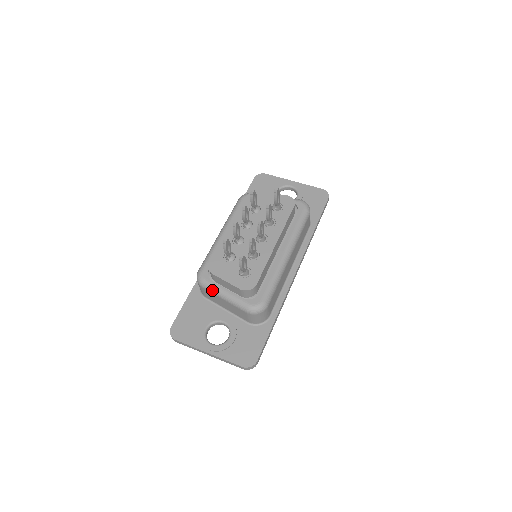
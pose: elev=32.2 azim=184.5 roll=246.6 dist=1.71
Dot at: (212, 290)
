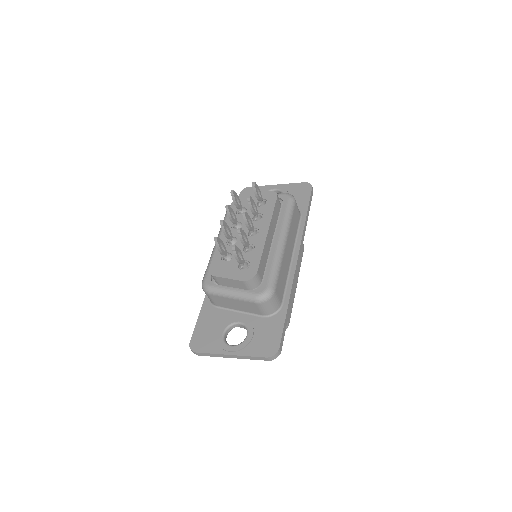
Dot at: (218, 293)
